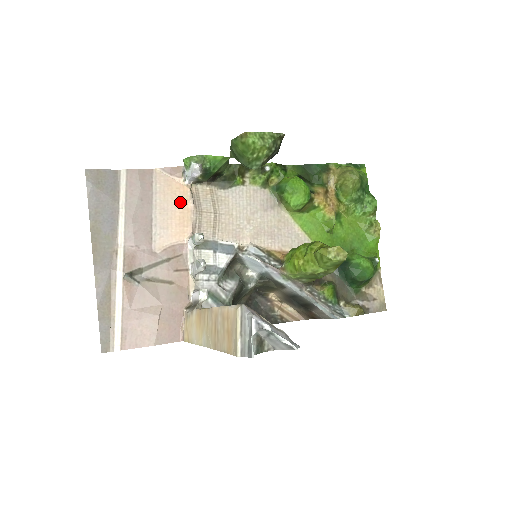
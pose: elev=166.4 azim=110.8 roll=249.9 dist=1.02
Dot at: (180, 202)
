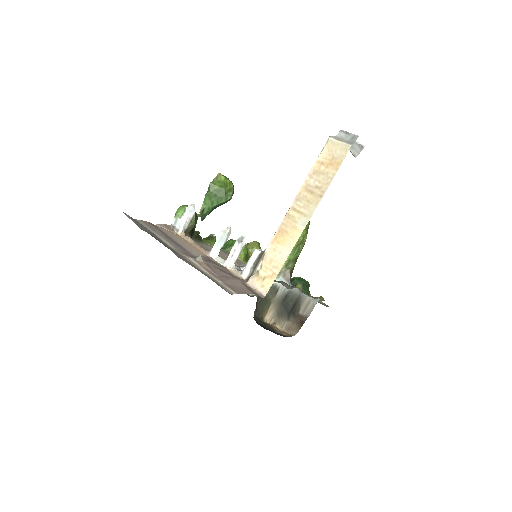
Dot at: (184, 240)
